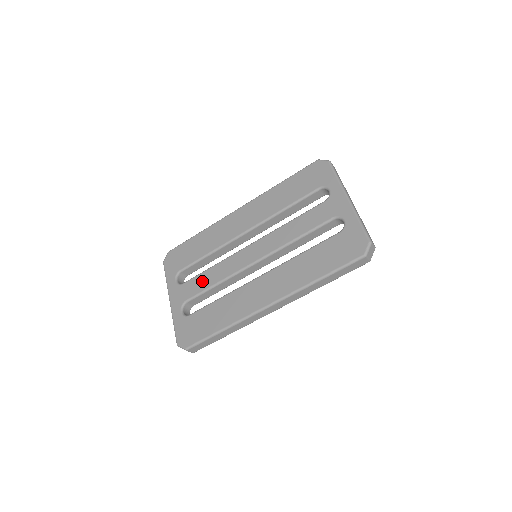
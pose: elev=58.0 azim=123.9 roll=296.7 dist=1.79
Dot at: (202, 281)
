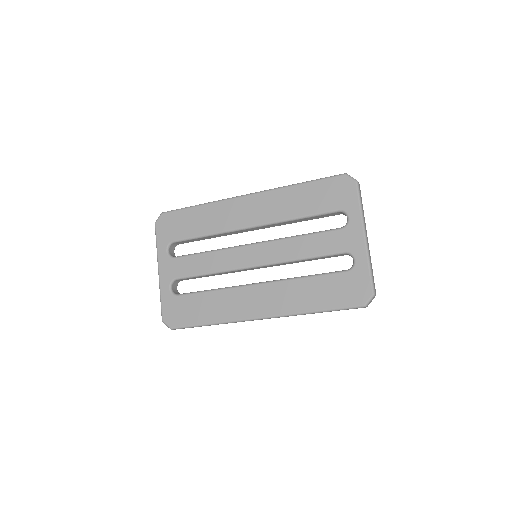
Dot at: (196, 264)
